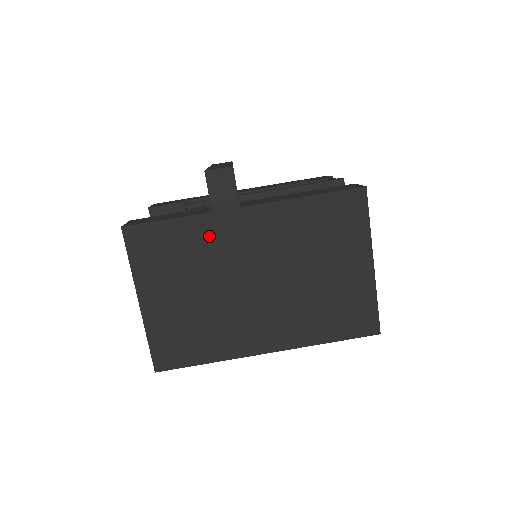
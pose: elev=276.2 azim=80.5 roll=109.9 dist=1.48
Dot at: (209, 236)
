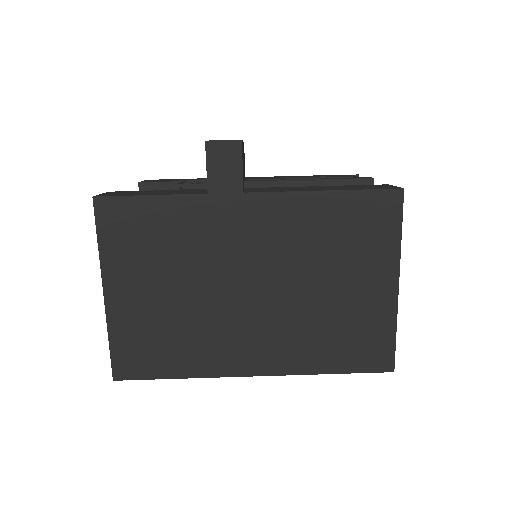
Dot at: (200, 223)
